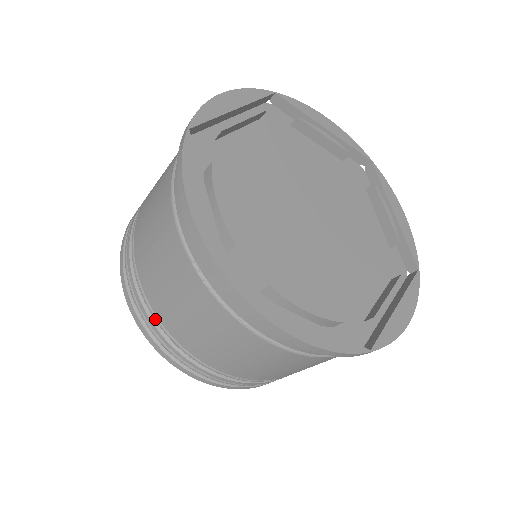
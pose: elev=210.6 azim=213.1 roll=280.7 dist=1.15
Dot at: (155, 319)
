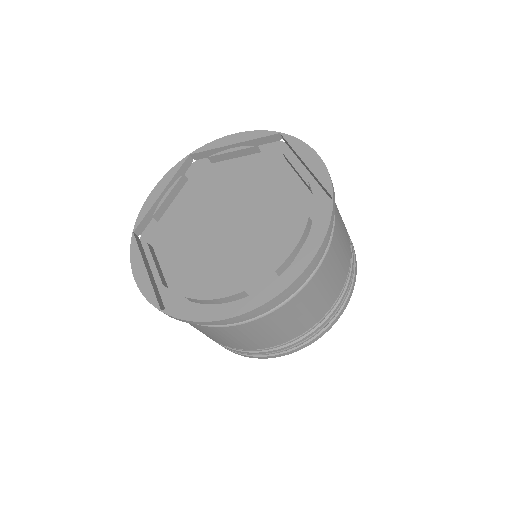
Dot at: occluded
